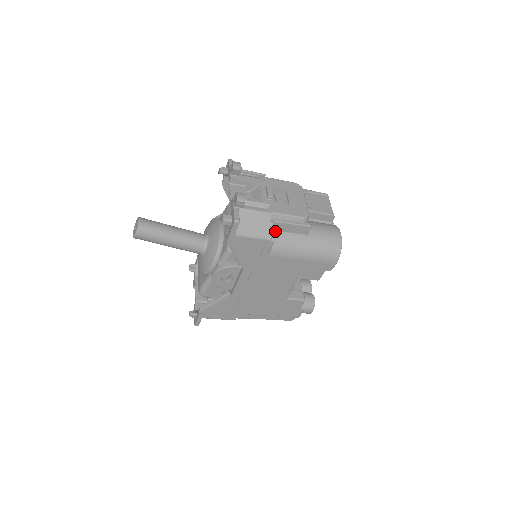
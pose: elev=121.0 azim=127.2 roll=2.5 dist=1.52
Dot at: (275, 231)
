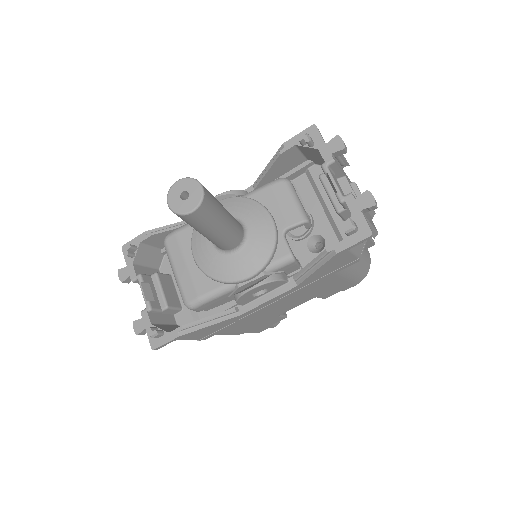
Dot at: occluded
